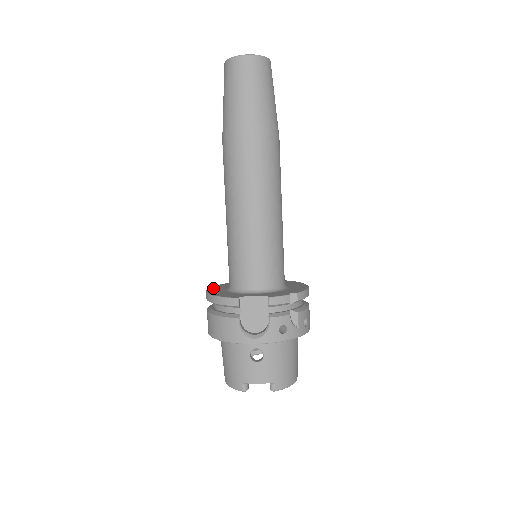
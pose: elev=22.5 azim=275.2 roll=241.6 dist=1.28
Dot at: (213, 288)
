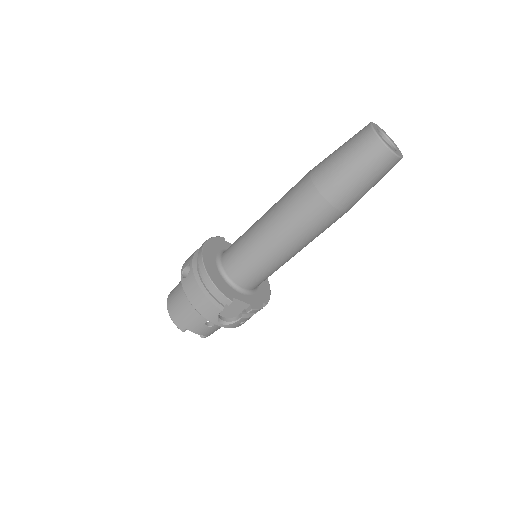
Dot at: (206, 255)
